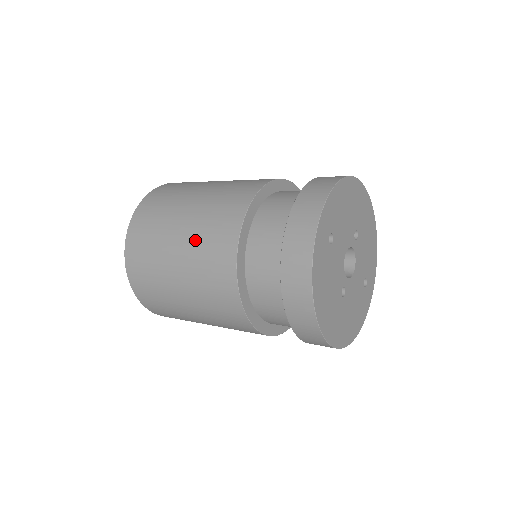
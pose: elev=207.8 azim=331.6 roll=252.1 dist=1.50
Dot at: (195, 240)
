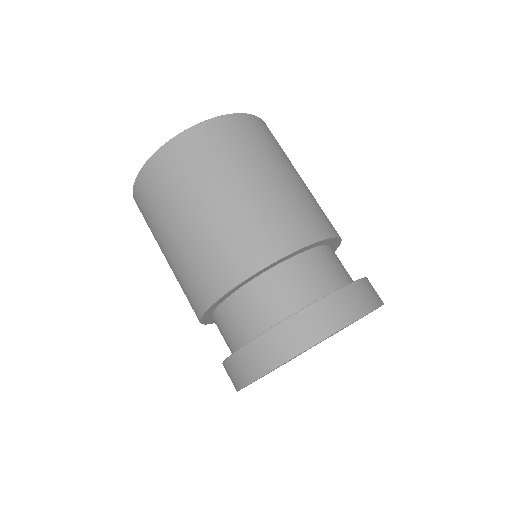
Dot at: (212, 234)
